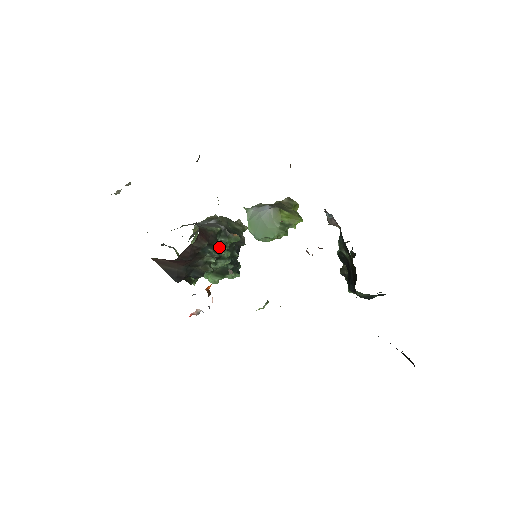
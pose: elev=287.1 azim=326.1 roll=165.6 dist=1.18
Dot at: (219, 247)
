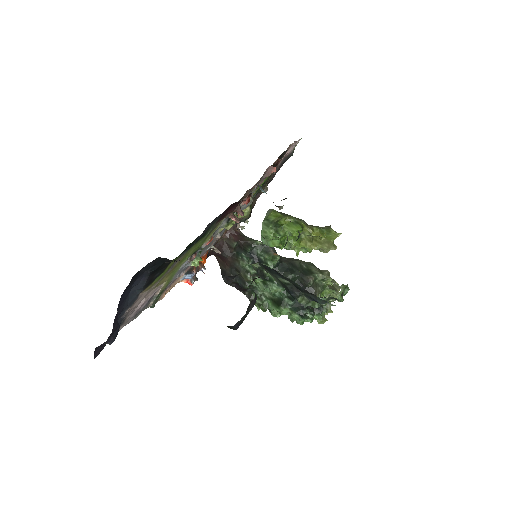
Dot at: (262, 262)
